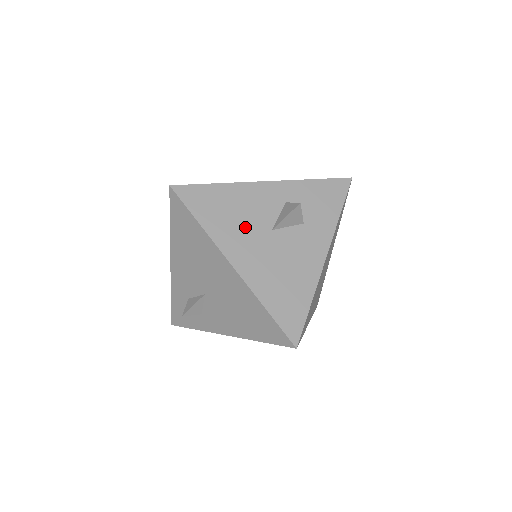
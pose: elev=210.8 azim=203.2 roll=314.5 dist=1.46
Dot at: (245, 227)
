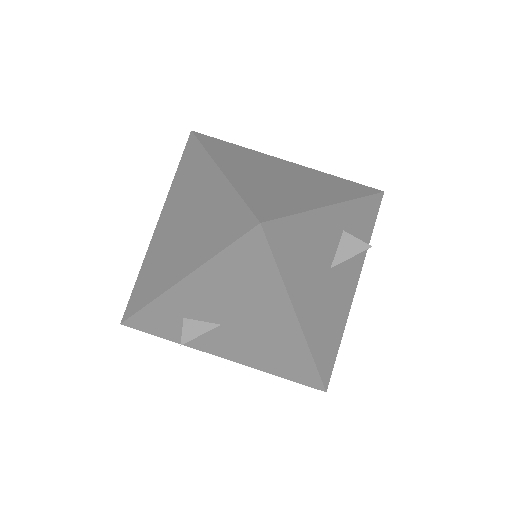
Dot at: (314, 270)
